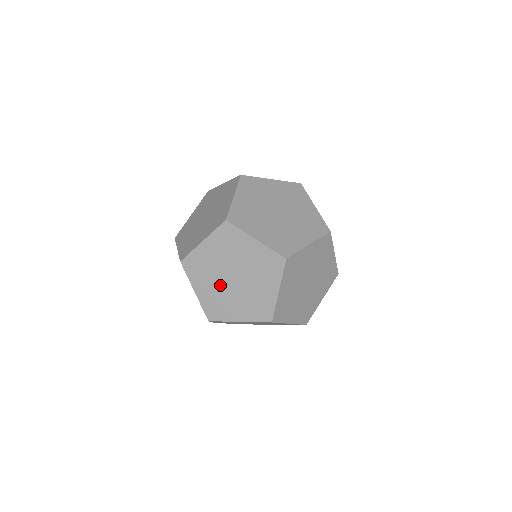
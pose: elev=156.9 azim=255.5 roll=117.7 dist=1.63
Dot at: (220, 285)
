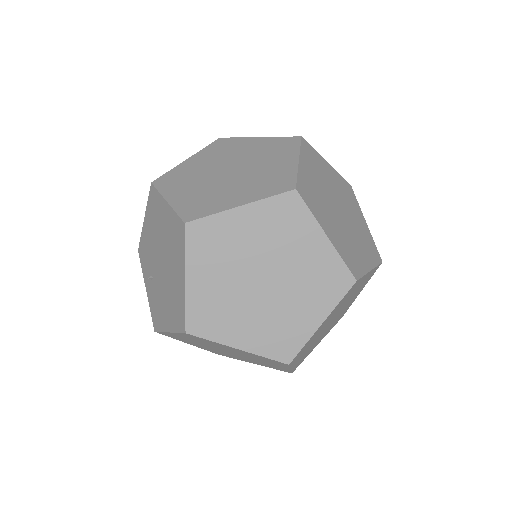
Dot at: (156, 277)
